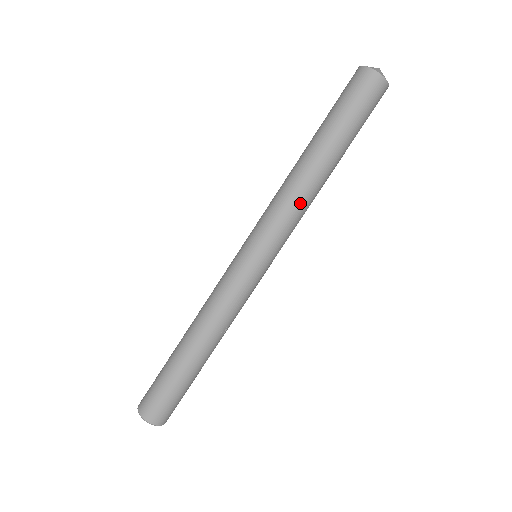
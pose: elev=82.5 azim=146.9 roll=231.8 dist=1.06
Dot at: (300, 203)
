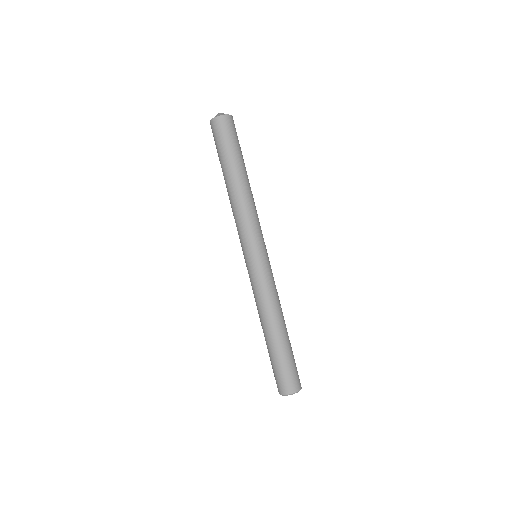
Dot at: (251, 208)
